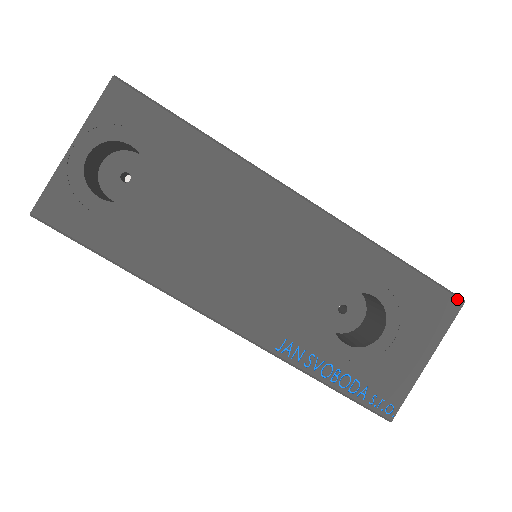
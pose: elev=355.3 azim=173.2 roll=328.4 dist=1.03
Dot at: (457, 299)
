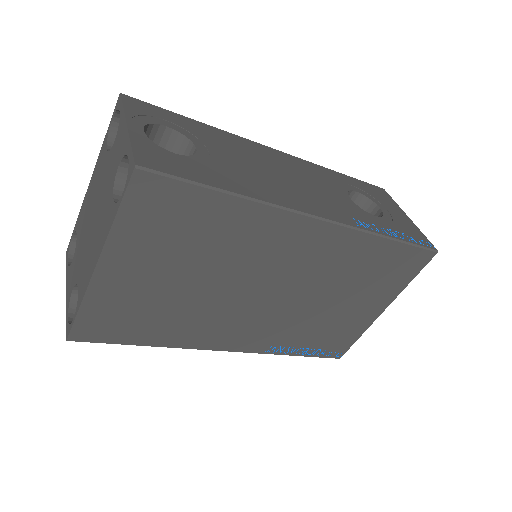
Dot at: (380, 188)
